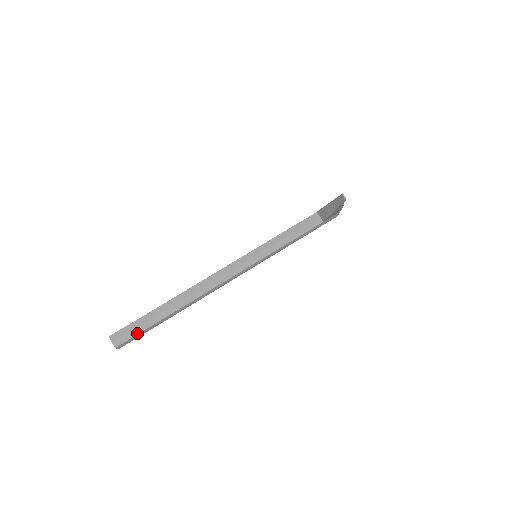
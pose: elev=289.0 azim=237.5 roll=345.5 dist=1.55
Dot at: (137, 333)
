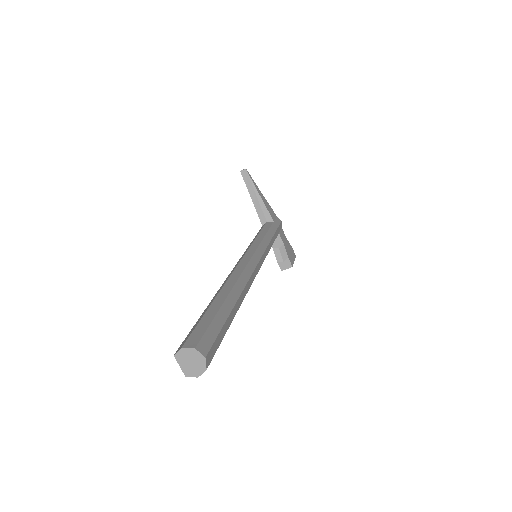
Dot at: (207, 325)
